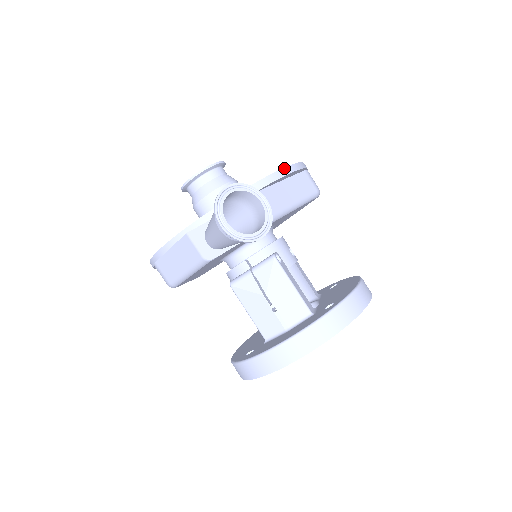
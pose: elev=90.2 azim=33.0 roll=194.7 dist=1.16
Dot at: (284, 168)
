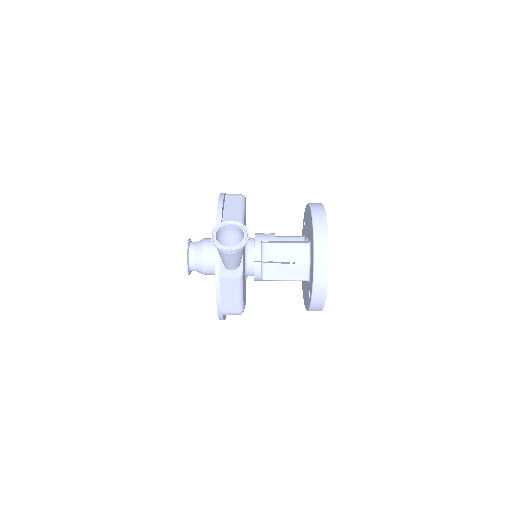
Dot at: (218, 204)
